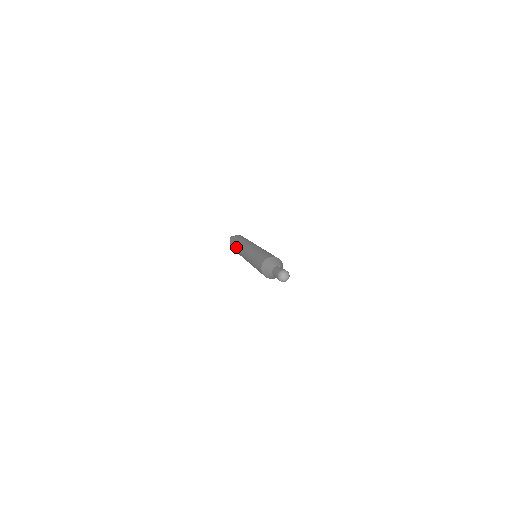
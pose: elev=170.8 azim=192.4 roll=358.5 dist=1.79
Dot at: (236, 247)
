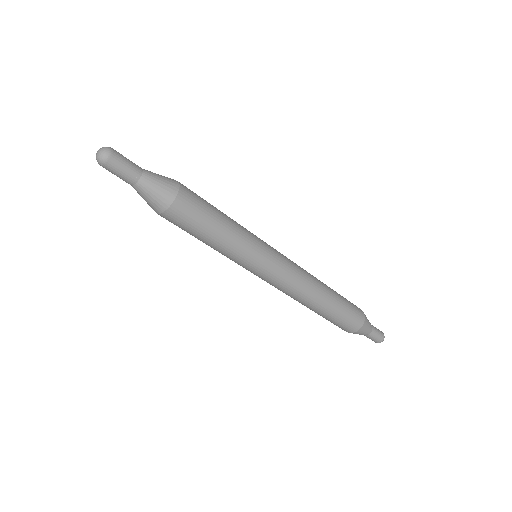
Dot at: occluded
